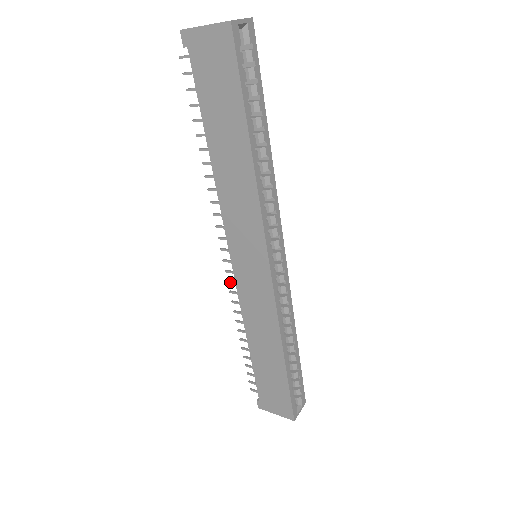
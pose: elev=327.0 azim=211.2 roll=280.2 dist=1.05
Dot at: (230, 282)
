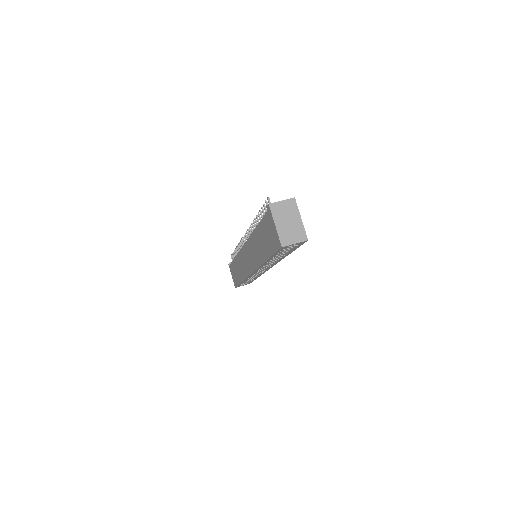
Dot at: (242, 241)
